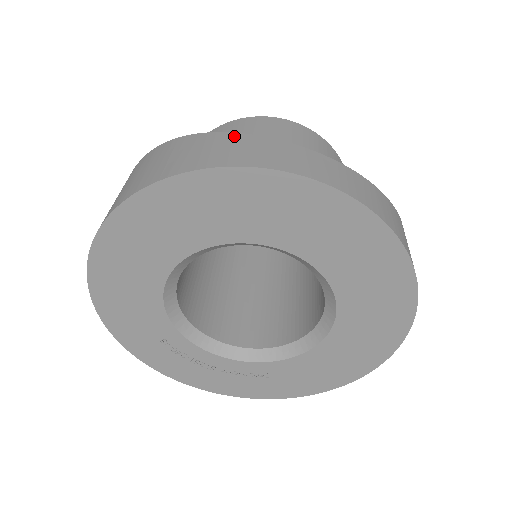
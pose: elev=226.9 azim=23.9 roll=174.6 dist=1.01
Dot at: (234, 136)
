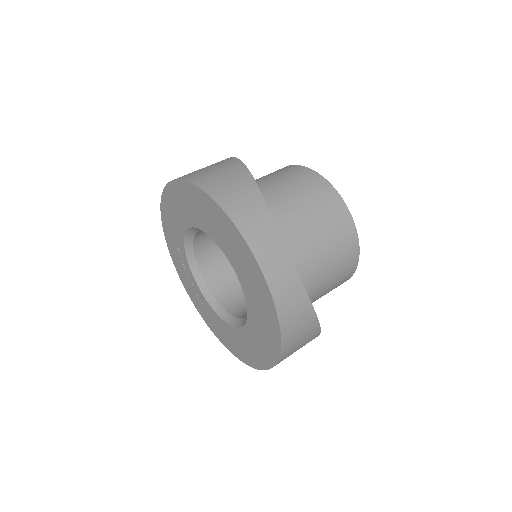
Dot at: (260, 200)
